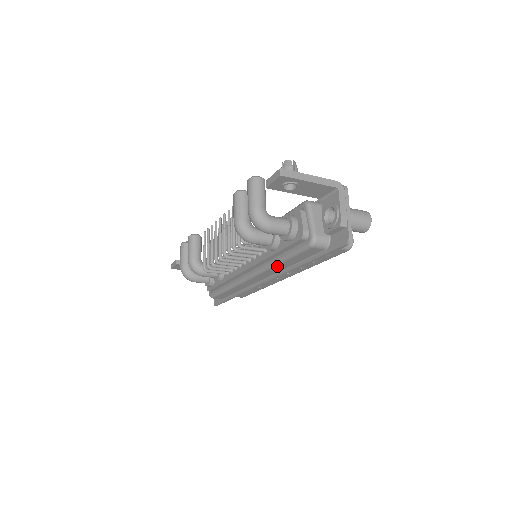
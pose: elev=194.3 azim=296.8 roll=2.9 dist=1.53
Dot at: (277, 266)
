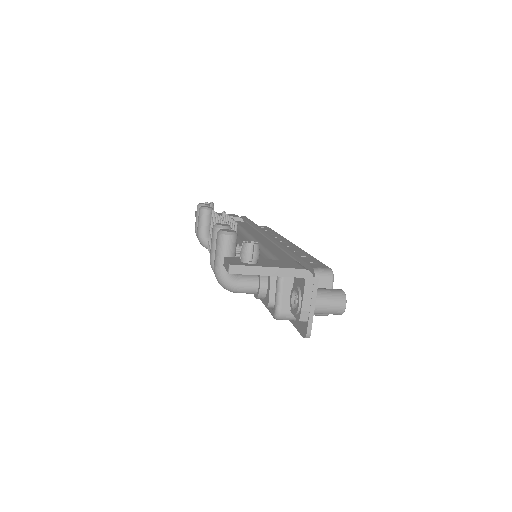
Dot at: occluded
